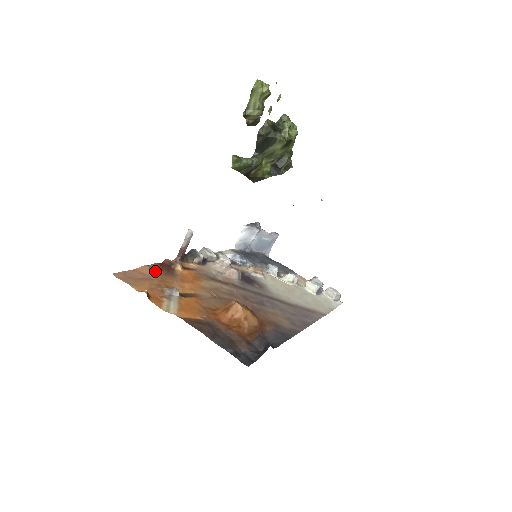
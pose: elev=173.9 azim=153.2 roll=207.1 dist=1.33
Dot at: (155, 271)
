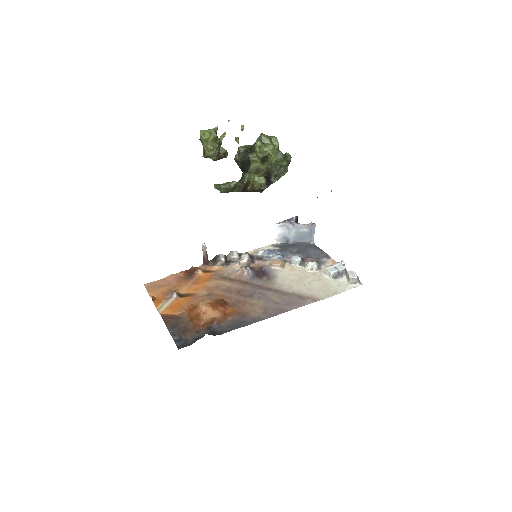
Dot at: (178, 278)
